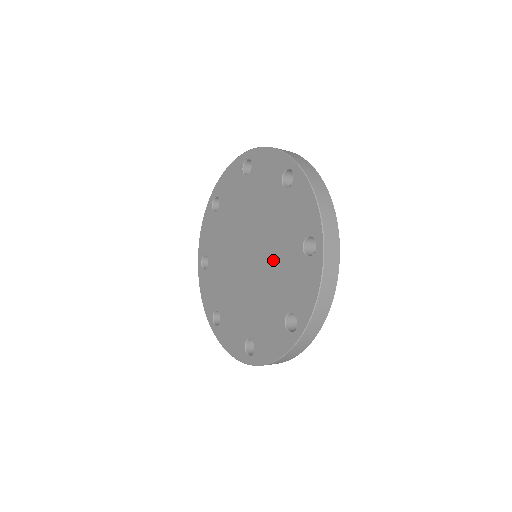
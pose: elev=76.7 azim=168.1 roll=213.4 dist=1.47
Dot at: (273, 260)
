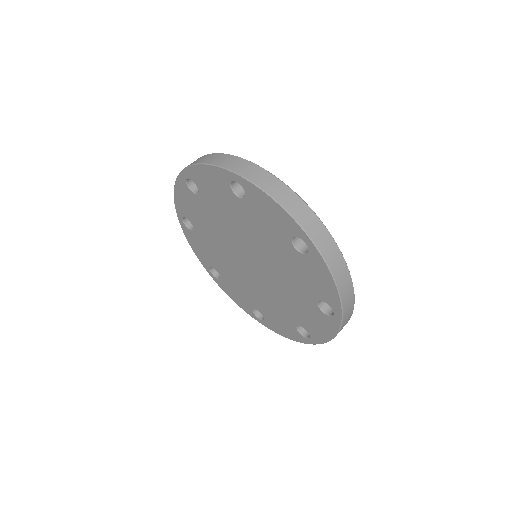
Dot at: (251, 236)
